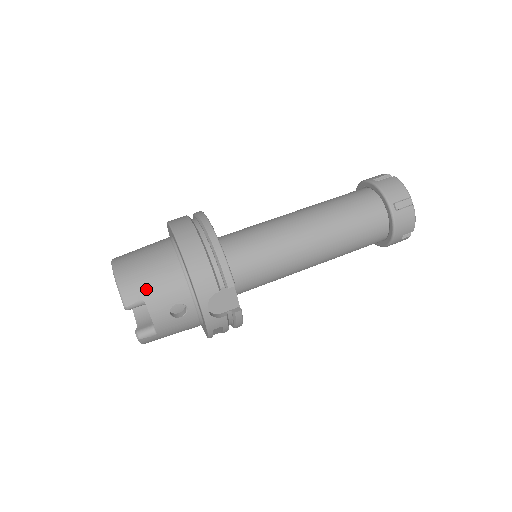
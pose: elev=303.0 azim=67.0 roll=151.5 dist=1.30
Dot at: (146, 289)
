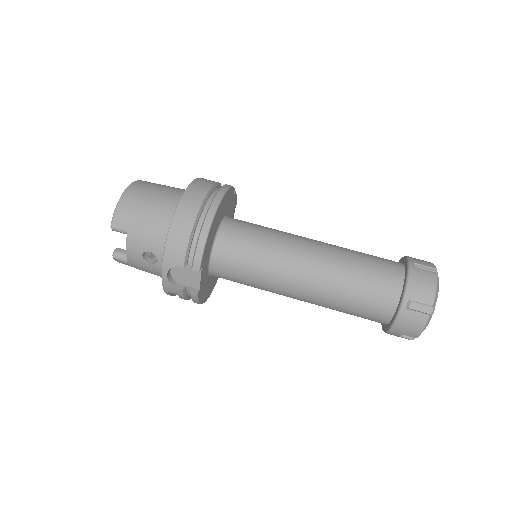
Dot at: (134, 224)
